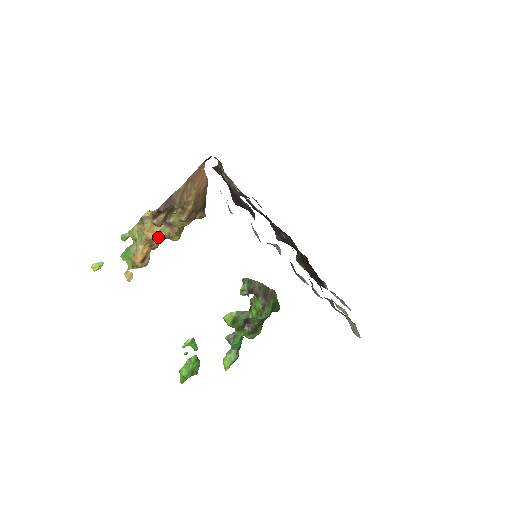
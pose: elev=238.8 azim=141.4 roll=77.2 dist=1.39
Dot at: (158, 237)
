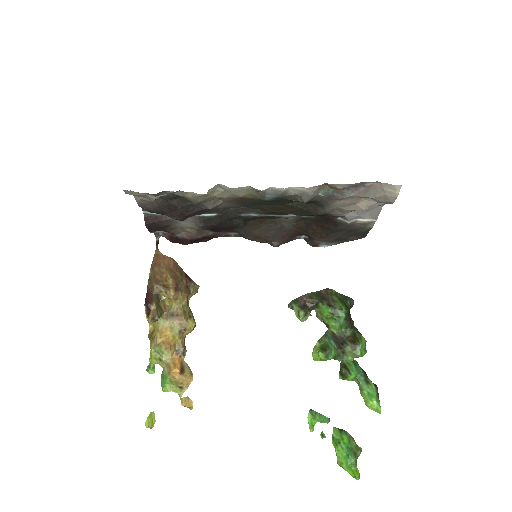
Dot at: (175, 338)
